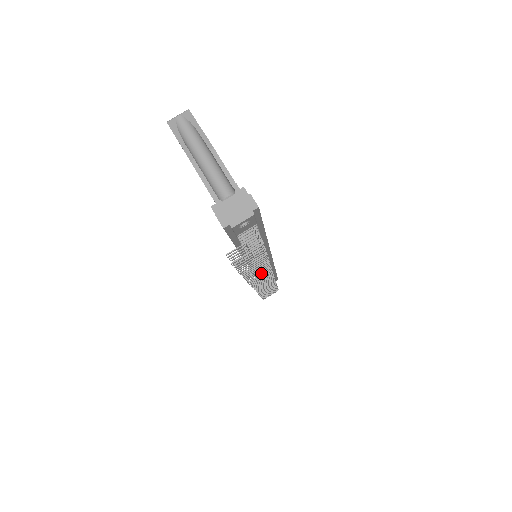
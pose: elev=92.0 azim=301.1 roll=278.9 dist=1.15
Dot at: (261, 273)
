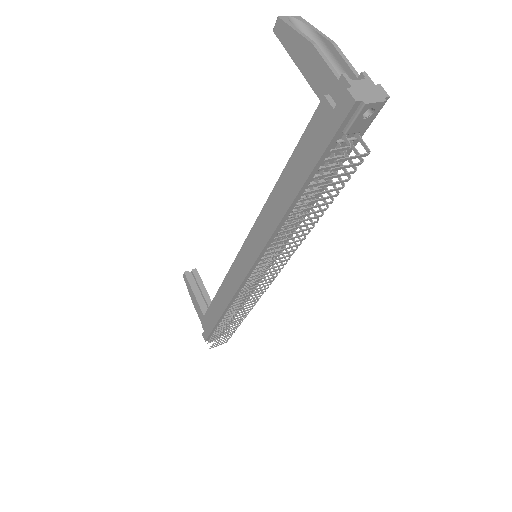
Dot at: (287, 251)
